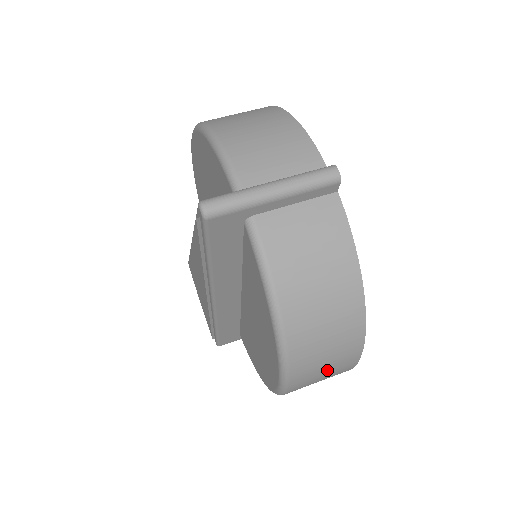
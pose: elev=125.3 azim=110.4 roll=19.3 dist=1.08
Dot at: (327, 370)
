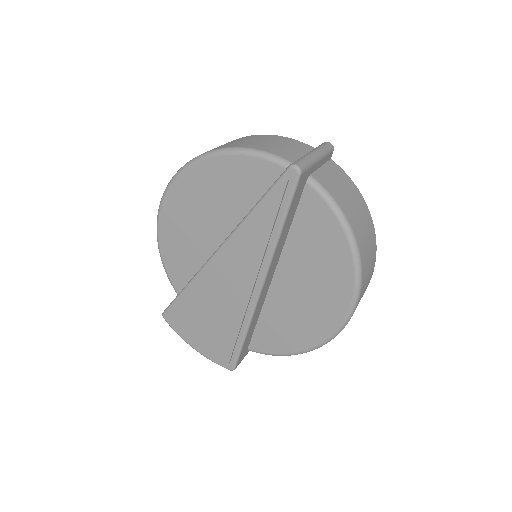
Dot at: (366, 286)
